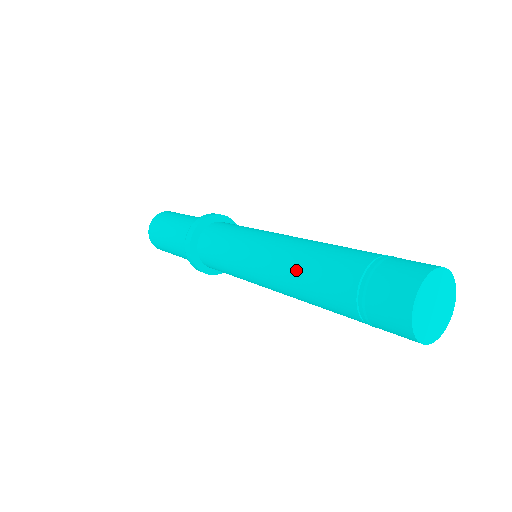
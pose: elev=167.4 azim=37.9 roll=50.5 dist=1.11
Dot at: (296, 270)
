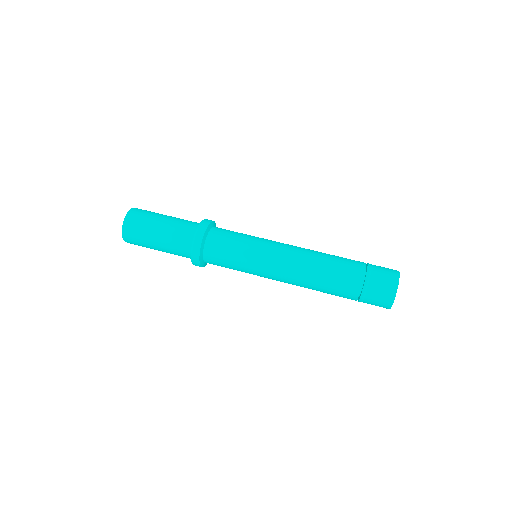
Dot at: (314, 274)
